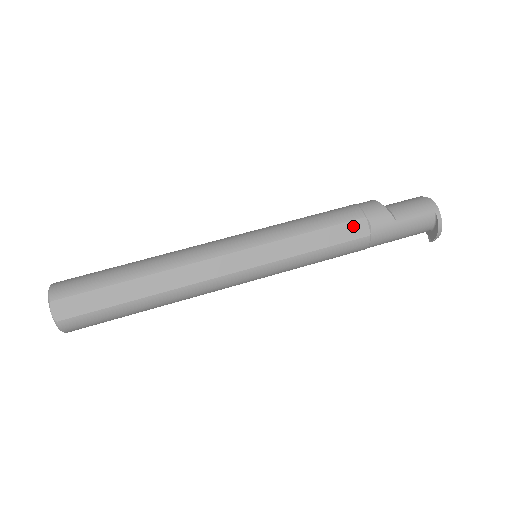
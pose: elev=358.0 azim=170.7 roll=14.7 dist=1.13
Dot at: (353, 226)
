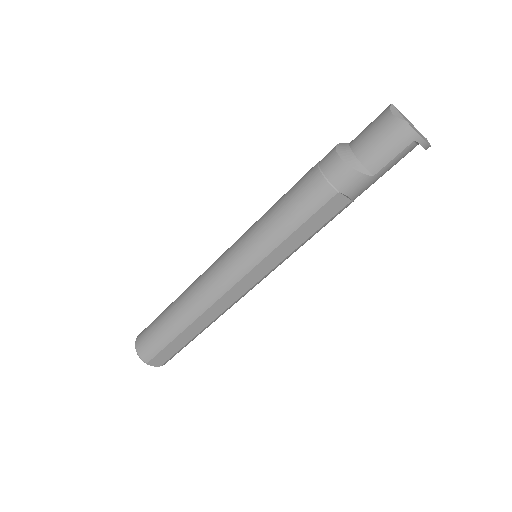
Dot at: (329, 206)
